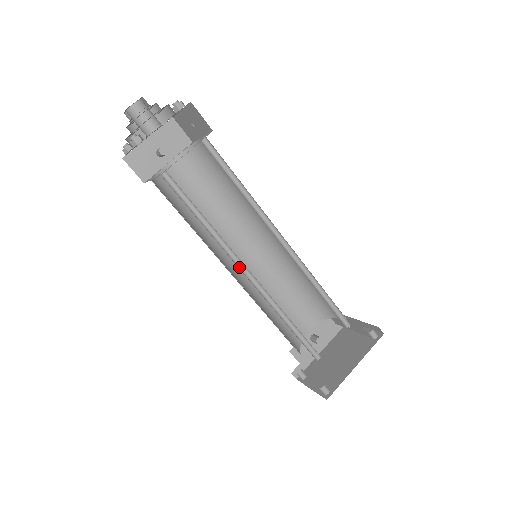
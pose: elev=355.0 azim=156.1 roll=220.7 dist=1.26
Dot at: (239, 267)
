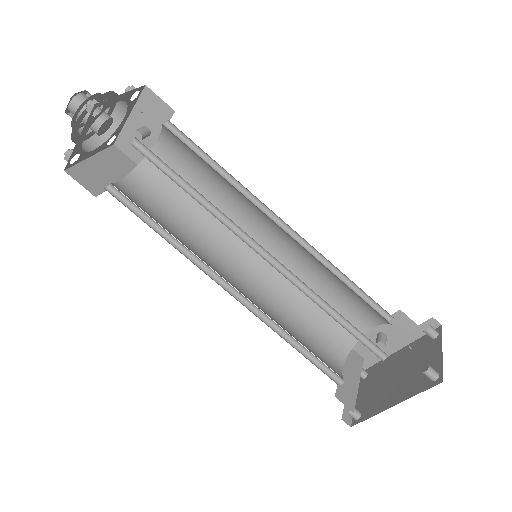
Dot at: (218, 278)
